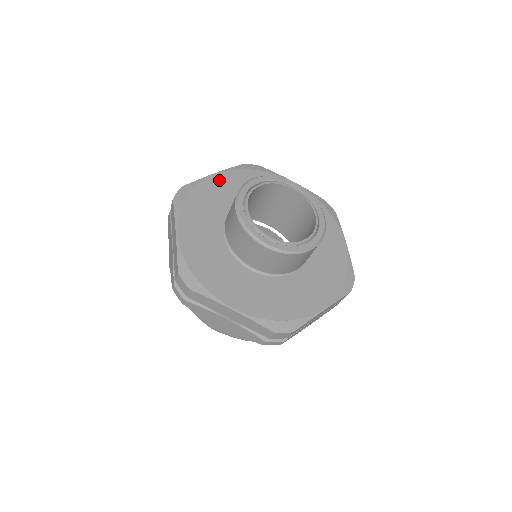
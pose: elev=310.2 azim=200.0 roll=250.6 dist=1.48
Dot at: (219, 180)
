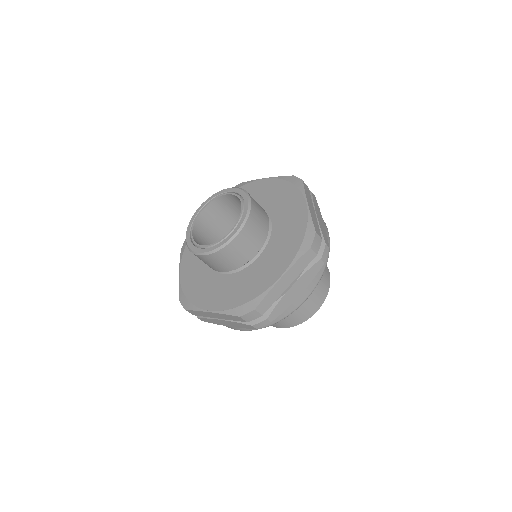
Dot at: (185, 271)
